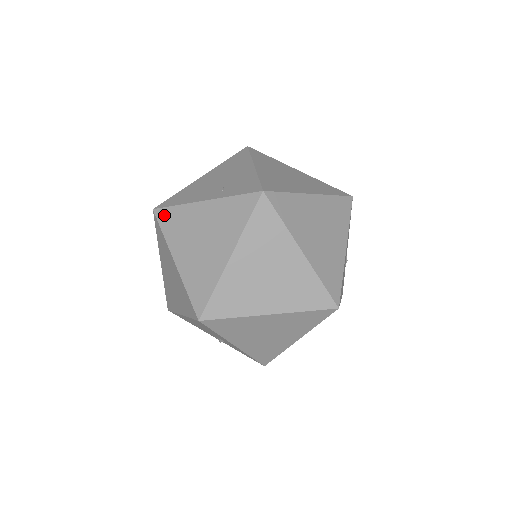
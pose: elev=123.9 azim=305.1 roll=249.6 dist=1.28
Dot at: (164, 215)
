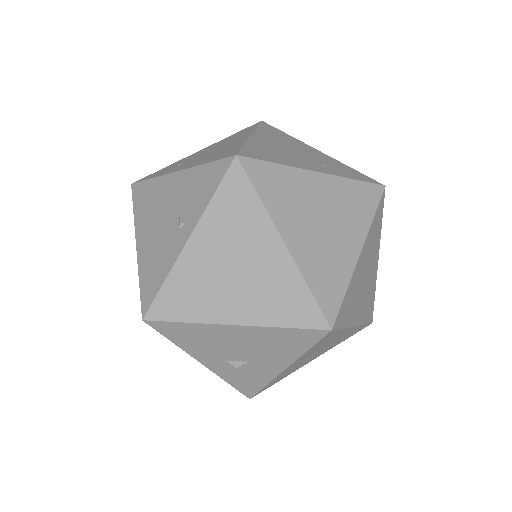
Dot at: (259, 170)
